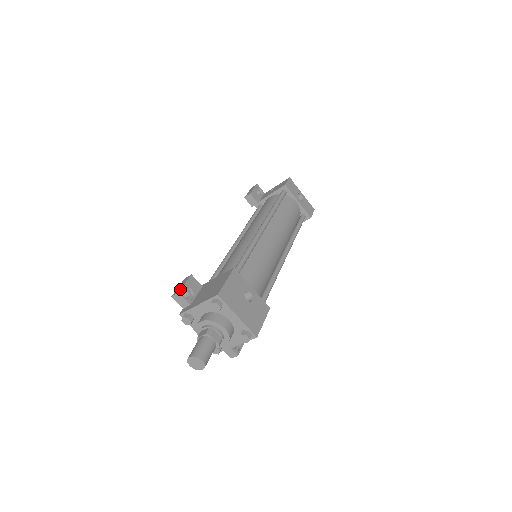
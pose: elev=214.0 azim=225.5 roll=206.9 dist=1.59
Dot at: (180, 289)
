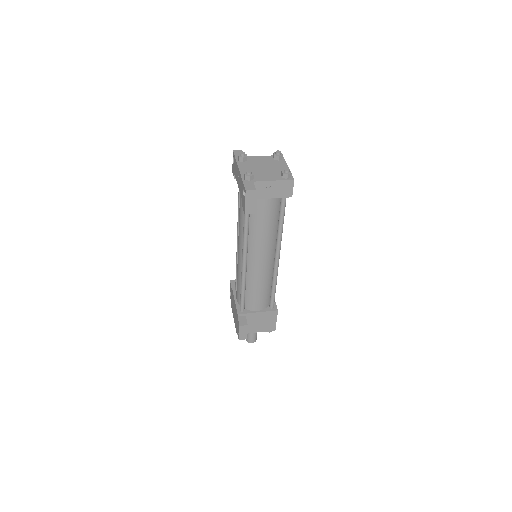
Dot at: occluded
